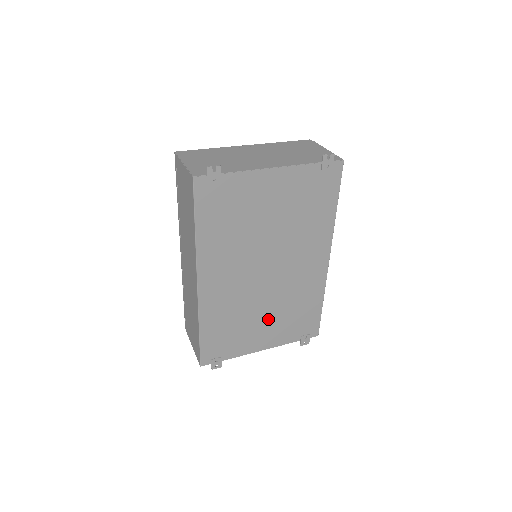
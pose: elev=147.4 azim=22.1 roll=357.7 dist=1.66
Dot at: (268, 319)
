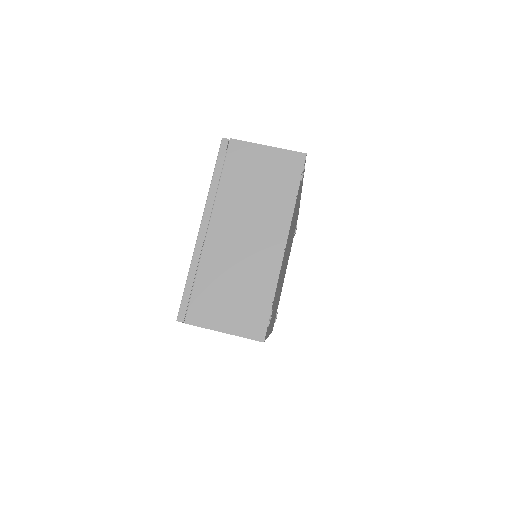
Dot at: (286, 265)
